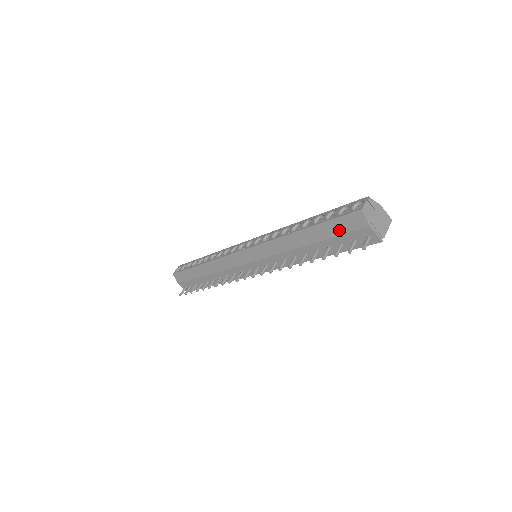
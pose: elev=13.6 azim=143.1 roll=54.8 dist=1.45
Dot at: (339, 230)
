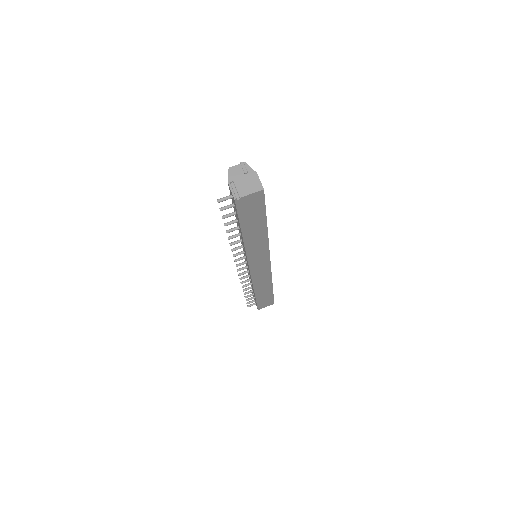
Dot at: occluded
